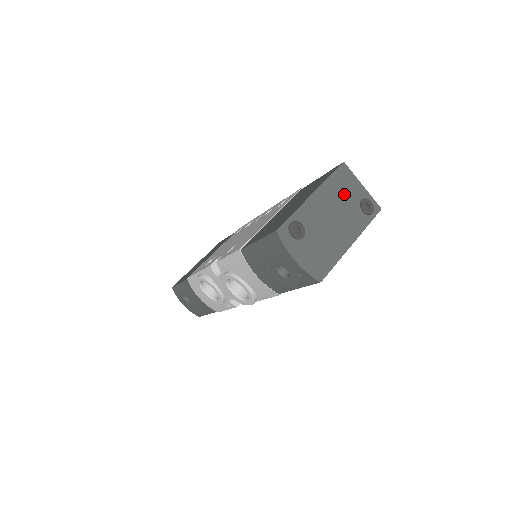
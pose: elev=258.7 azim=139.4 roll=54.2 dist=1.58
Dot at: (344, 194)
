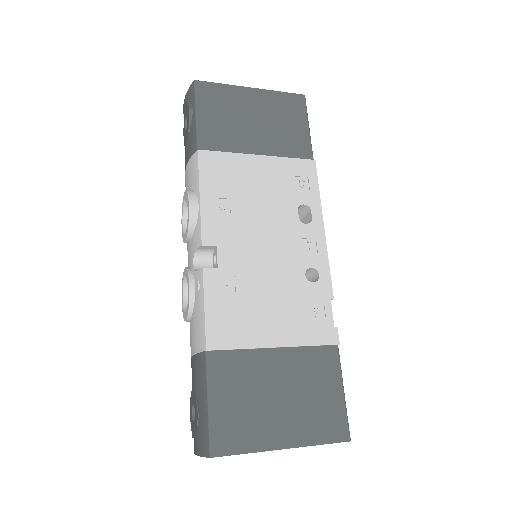
Dot at: occluded
